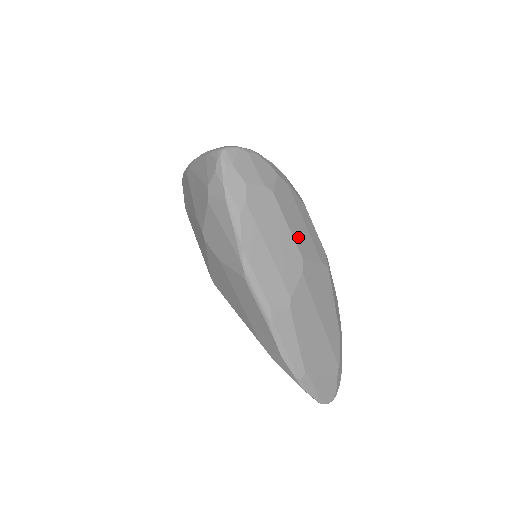
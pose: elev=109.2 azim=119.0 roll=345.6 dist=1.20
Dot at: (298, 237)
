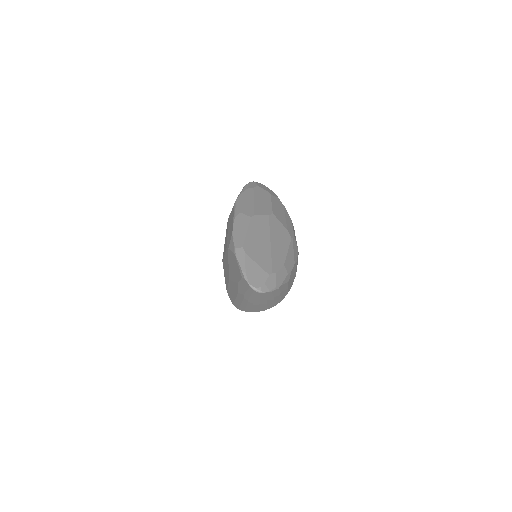
Dot at: (276, 211)
